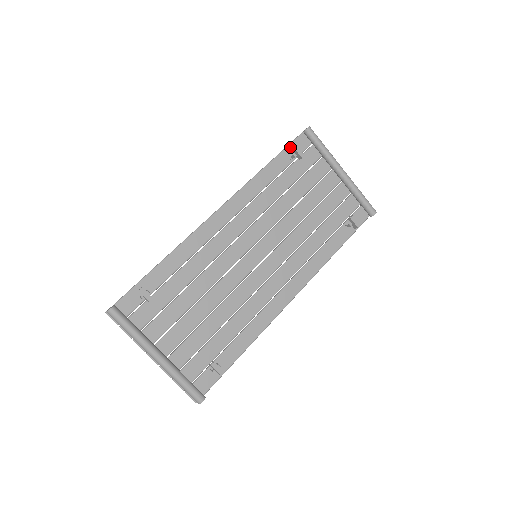
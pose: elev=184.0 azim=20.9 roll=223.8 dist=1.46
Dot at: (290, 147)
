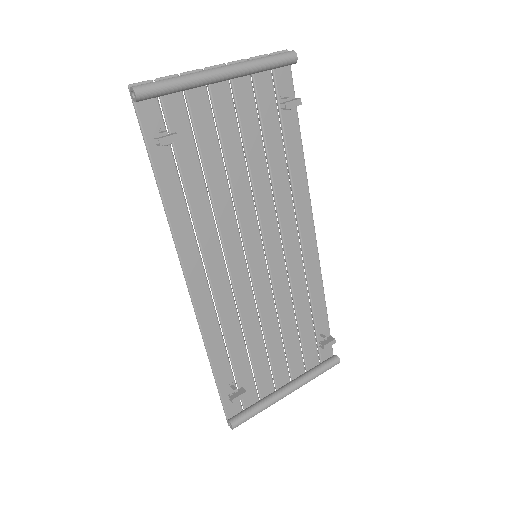
Dot at: (148, 137)
